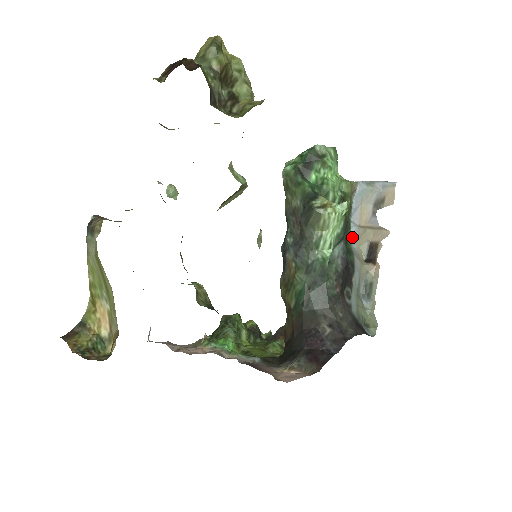
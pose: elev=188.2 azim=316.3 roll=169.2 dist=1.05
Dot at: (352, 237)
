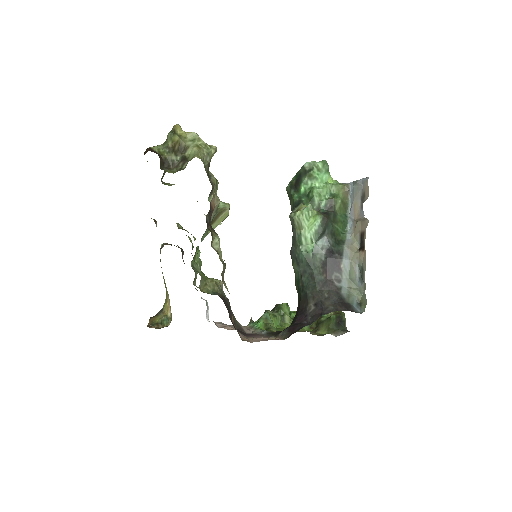
Dot at: (350, 230)
